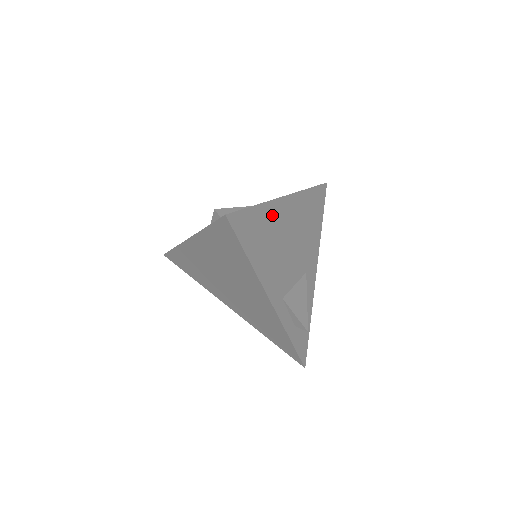
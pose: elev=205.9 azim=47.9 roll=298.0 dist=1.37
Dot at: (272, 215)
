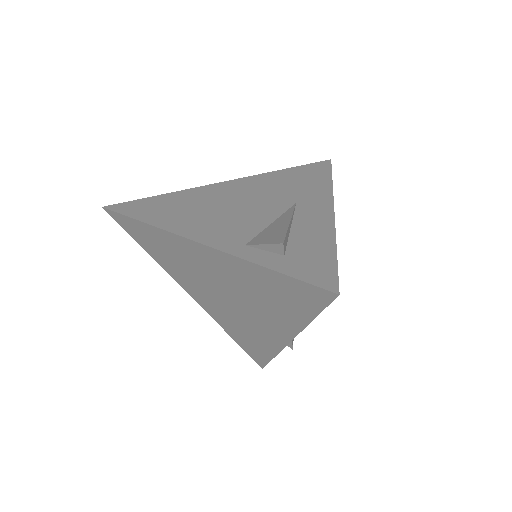
Dot at: occluded
